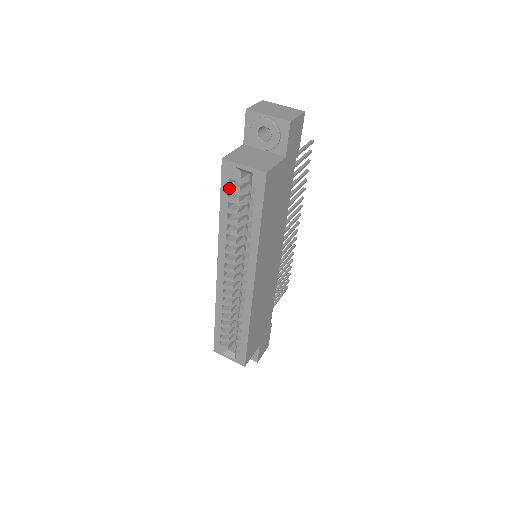
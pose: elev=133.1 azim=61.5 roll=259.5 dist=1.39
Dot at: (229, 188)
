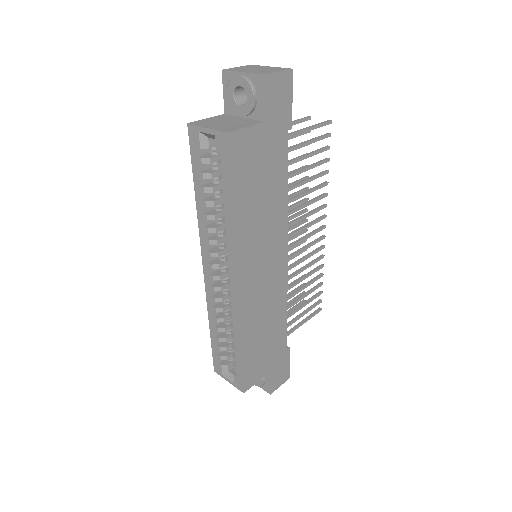
Dot at: (198, 160)
